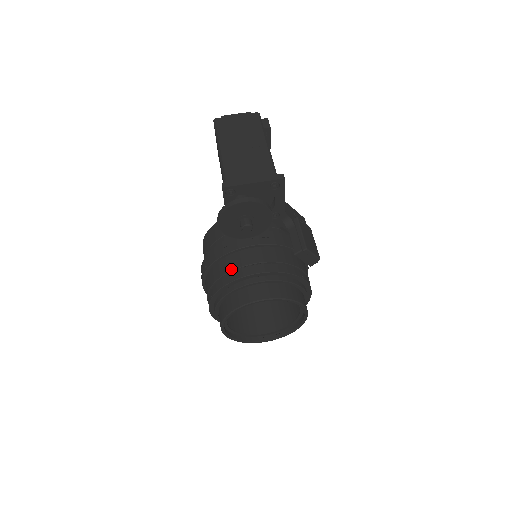
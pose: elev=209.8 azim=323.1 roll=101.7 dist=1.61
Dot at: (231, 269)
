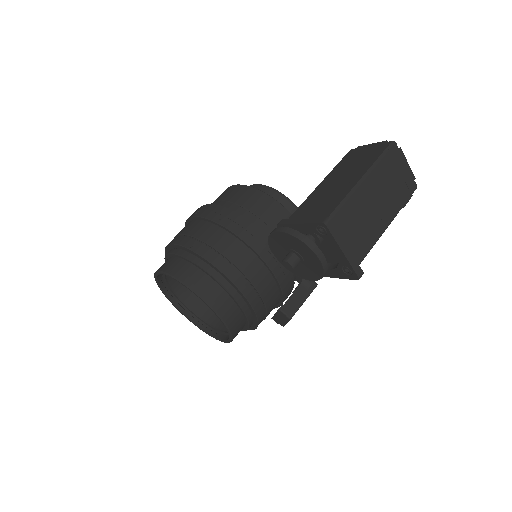
Dot at: (233, 260)
